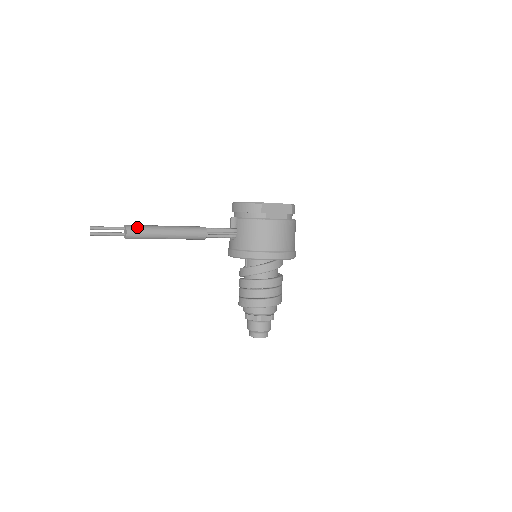
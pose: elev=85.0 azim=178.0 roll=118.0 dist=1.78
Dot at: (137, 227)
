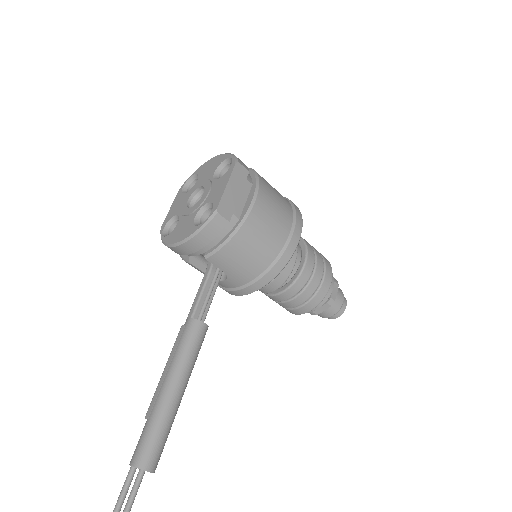
Dot at: (146, 447)
